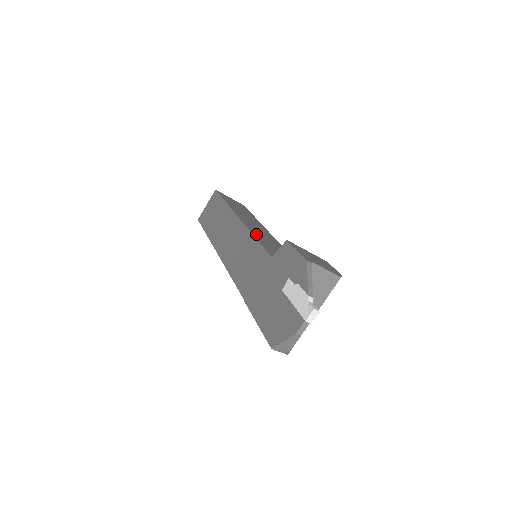
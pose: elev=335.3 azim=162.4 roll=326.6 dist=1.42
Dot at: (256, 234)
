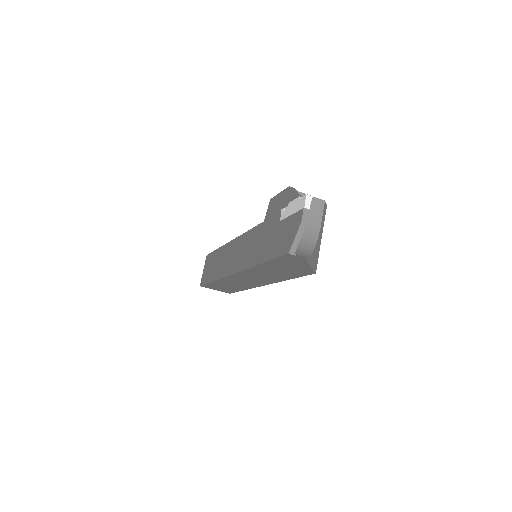
Dot at: occluded
